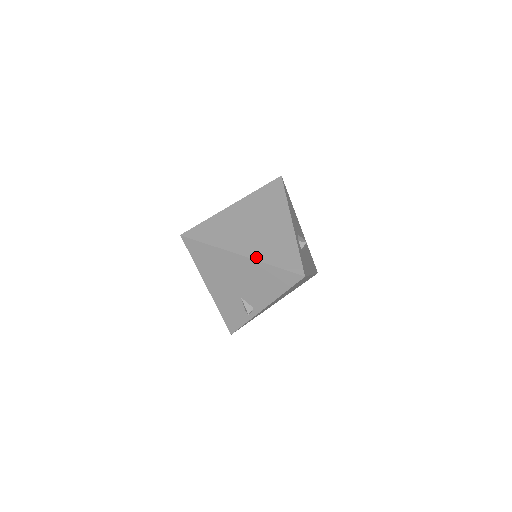
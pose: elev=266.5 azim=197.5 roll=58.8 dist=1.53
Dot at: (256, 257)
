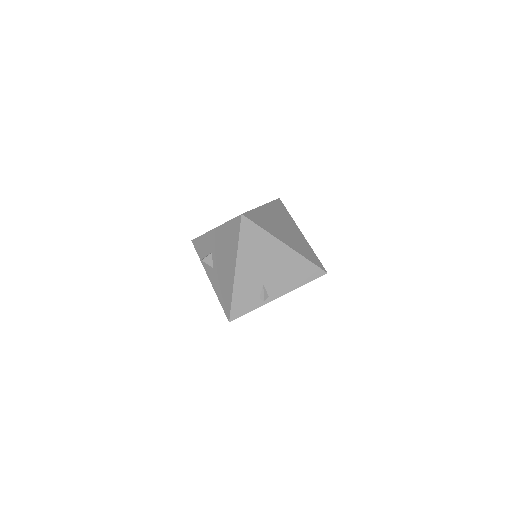
Dot at: (296, 250)
